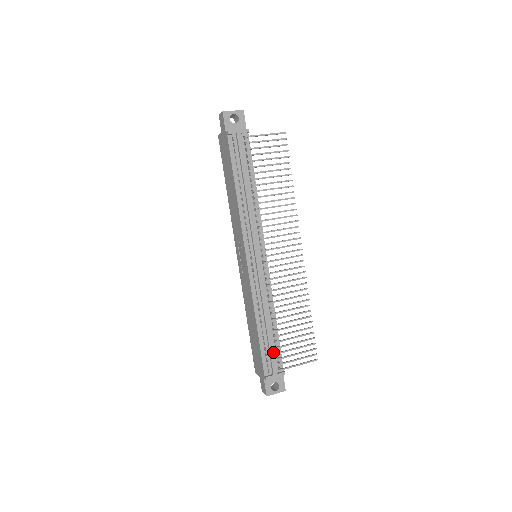
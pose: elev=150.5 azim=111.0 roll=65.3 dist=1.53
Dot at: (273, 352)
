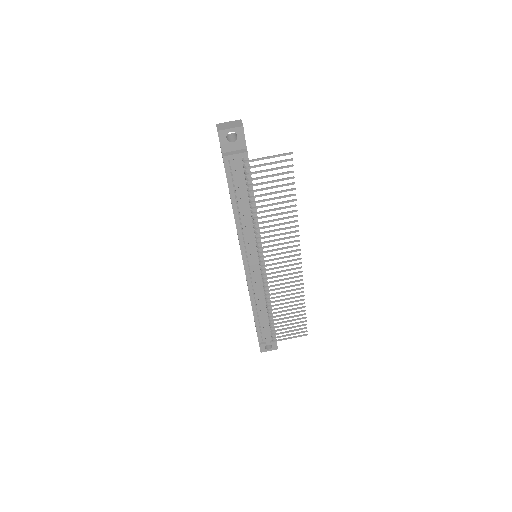
Dot at: (267, 330)
